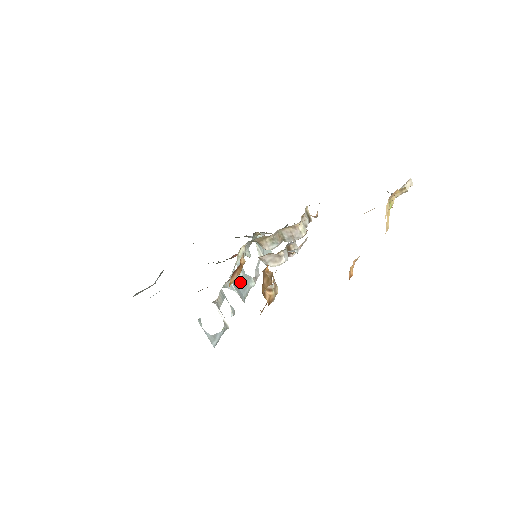
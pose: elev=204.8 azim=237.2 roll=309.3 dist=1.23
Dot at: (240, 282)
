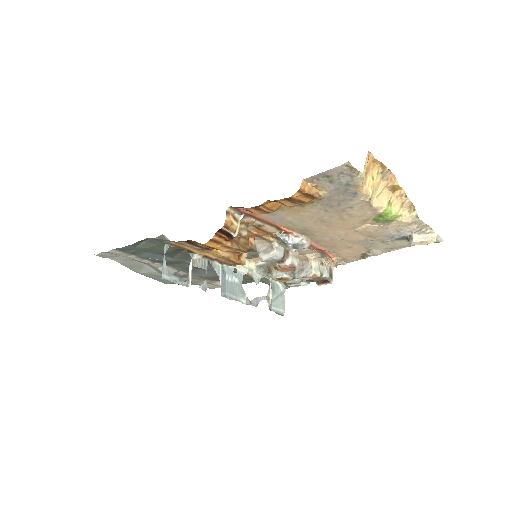
Dot at: (231, 283)
